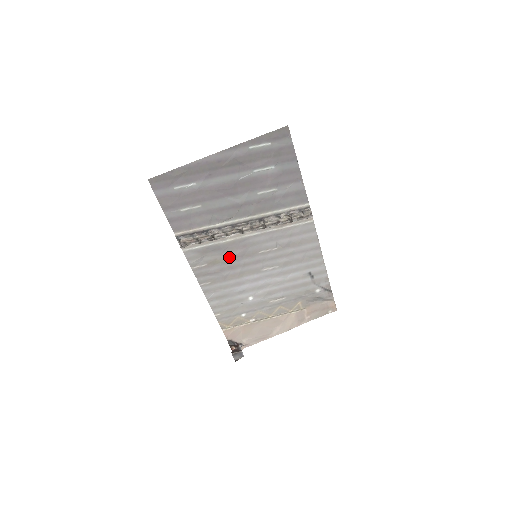
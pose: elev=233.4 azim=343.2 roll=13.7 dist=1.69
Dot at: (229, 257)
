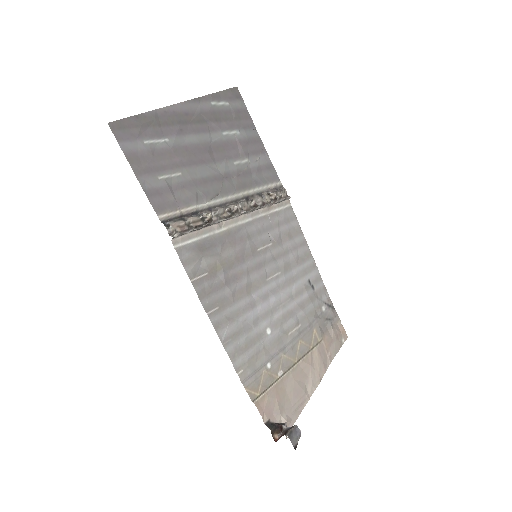
Dot at: (229, 259)
